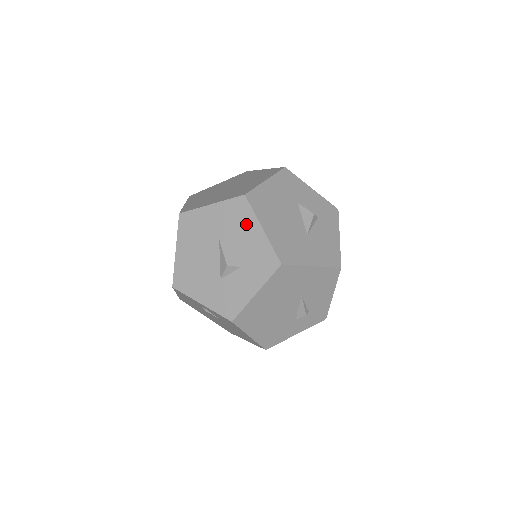
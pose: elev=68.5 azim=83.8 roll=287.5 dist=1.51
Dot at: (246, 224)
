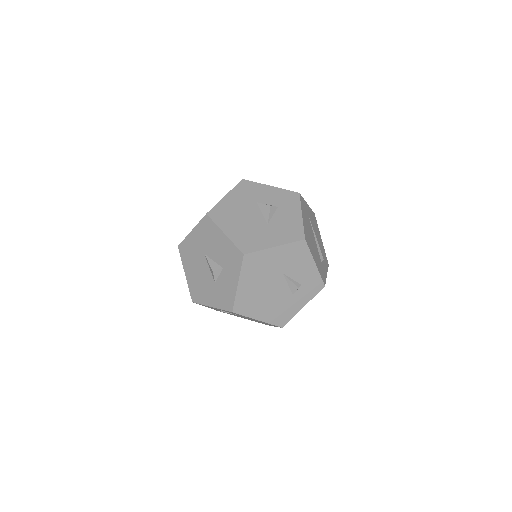
Dot at: (214, 235)
